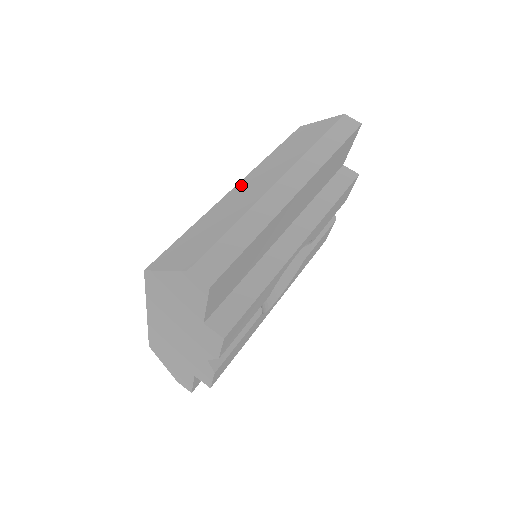
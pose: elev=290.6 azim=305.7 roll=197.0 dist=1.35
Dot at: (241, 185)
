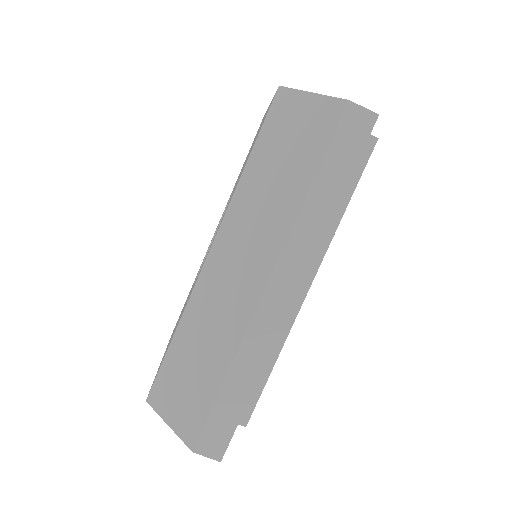
Dot at: (217, 256)
